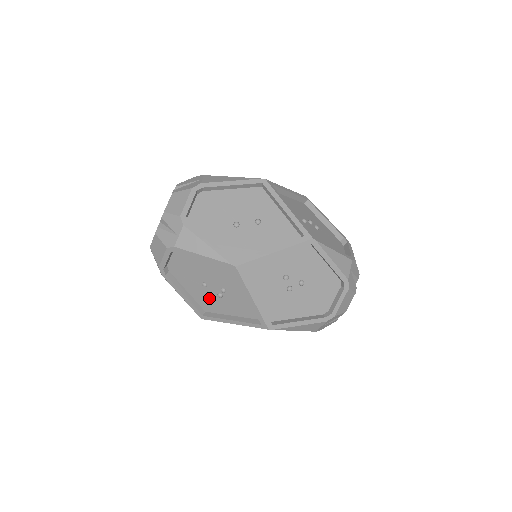
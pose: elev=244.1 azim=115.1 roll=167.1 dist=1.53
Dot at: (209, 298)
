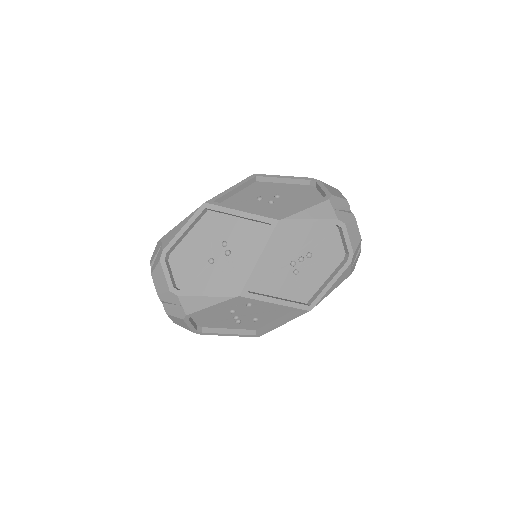
Dot at: (226, 271)
